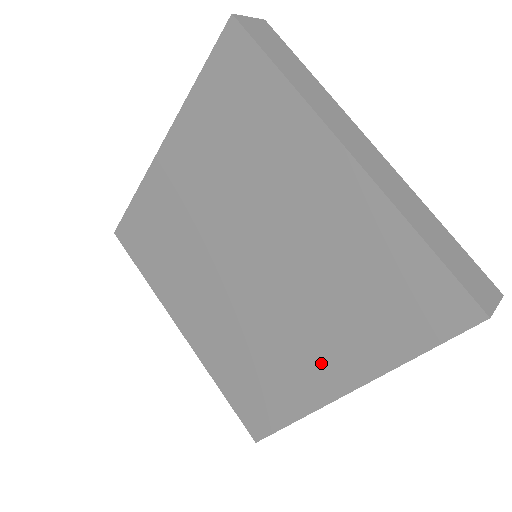
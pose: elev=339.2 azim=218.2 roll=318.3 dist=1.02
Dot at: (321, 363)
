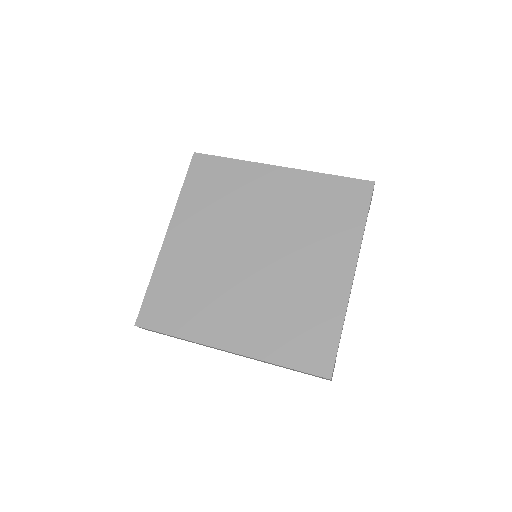
Dot at: (331, 269)
